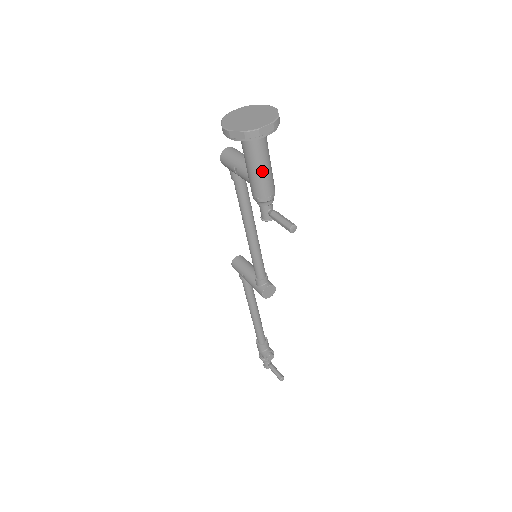
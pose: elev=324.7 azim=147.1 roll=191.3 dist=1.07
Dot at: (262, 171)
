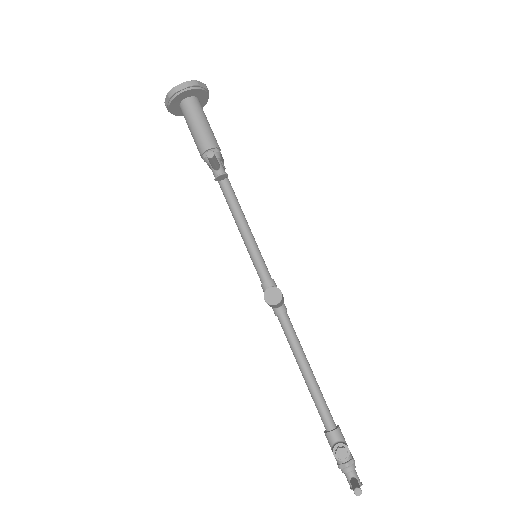
Dot at: (196, 128)
